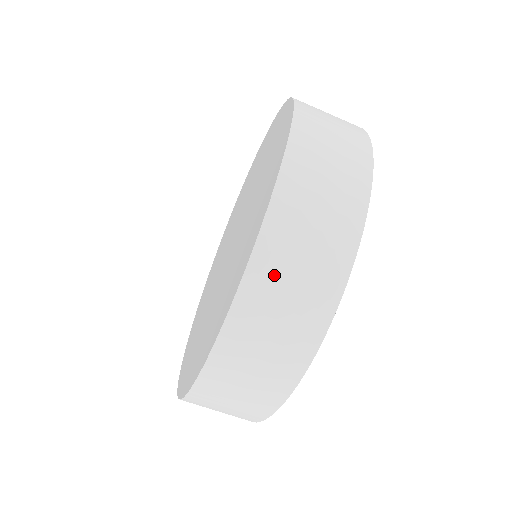
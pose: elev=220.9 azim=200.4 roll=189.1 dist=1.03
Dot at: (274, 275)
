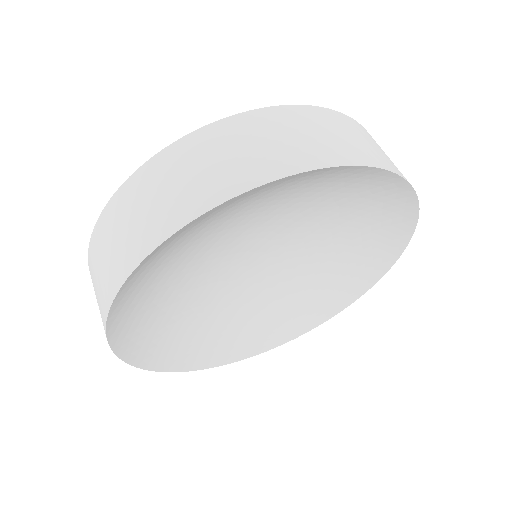
Dot at: occluded
